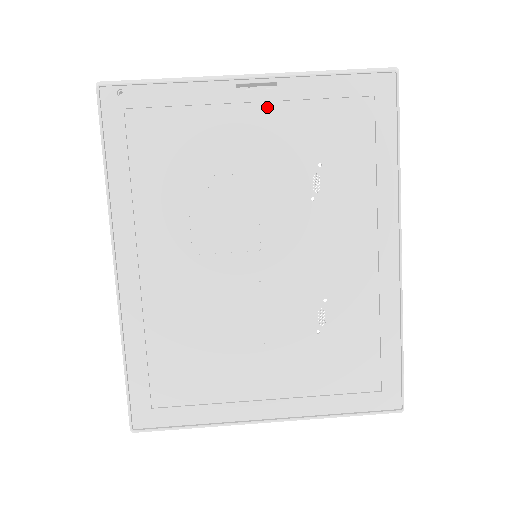
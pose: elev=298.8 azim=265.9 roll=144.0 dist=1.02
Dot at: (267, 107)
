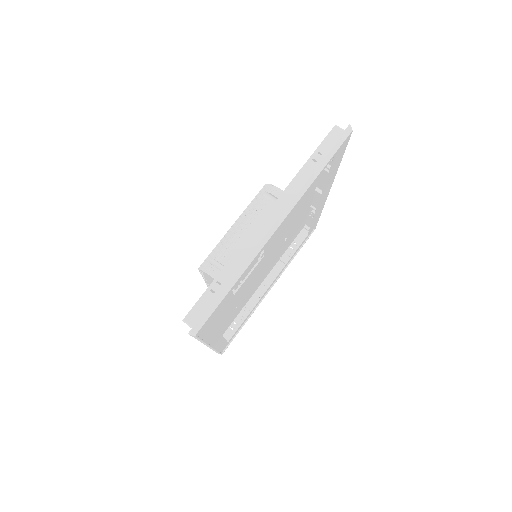
Dot at: occluded
